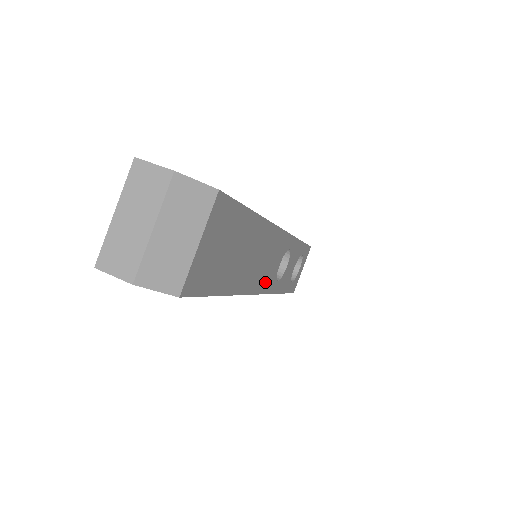
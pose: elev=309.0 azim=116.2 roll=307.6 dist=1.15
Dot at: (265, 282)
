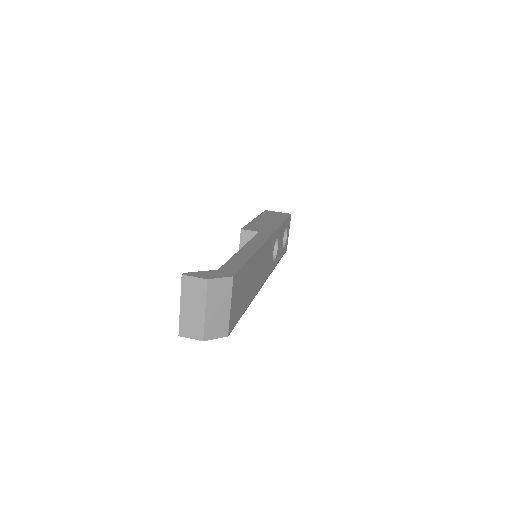
Dot at: (267, 272)
